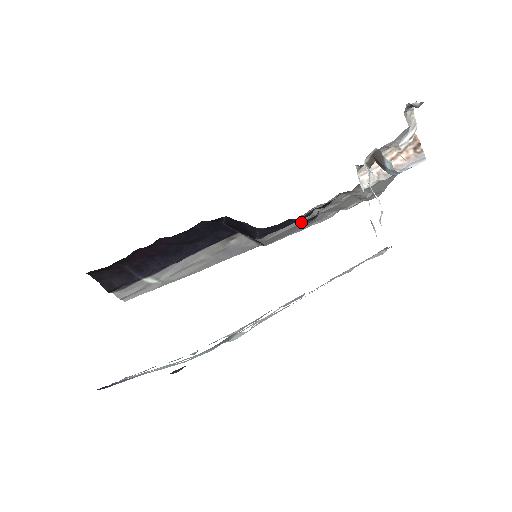
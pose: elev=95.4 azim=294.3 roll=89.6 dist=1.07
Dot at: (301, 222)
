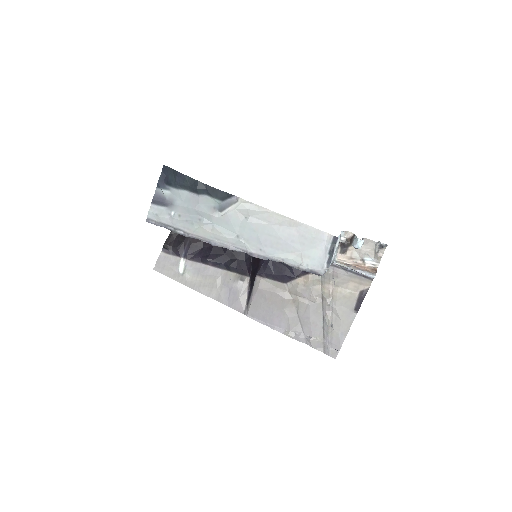
Dot at: occluded
